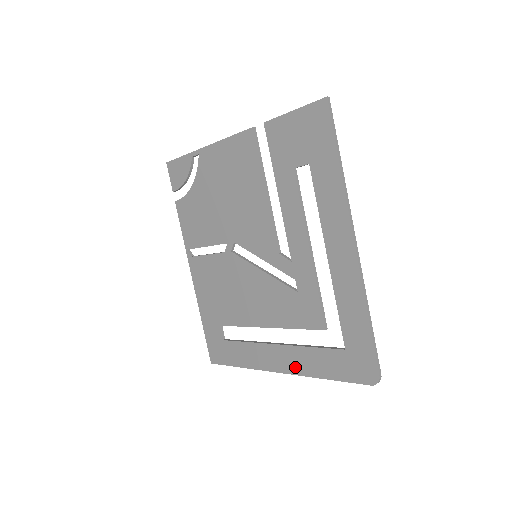
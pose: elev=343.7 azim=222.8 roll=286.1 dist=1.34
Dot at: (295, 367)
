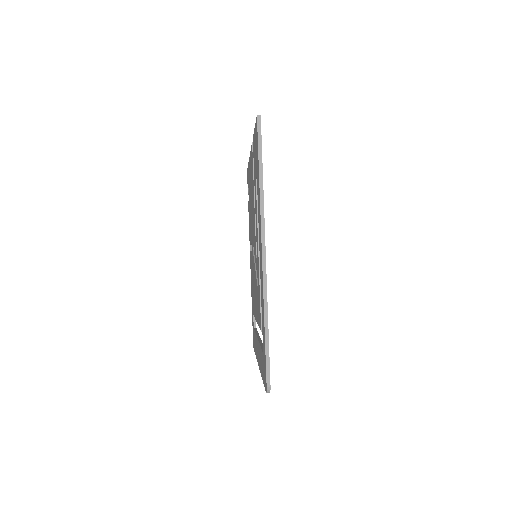
Dot at: (259, 362)
